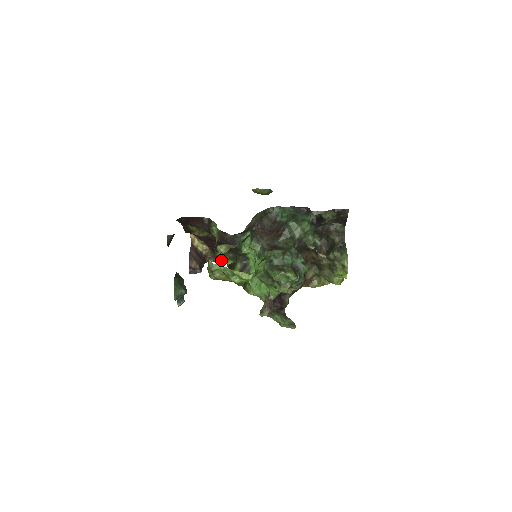
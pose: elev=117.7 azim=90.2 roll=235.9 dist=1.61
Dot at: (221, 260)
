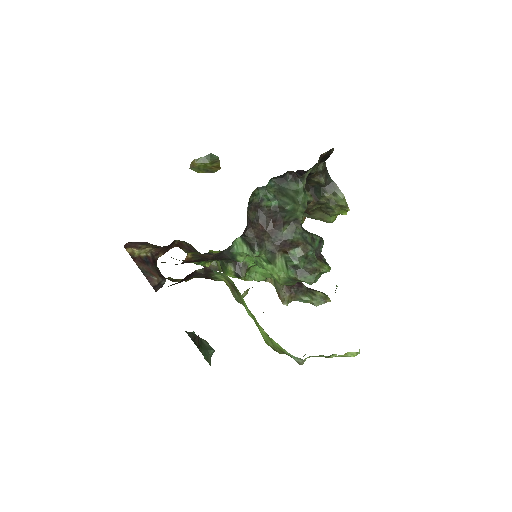
Dot at: (171, 248)
